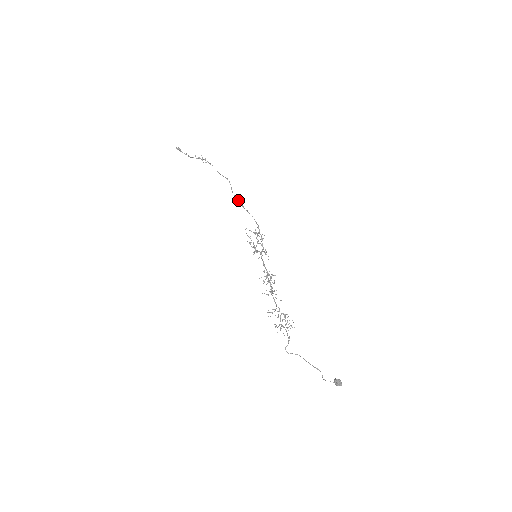
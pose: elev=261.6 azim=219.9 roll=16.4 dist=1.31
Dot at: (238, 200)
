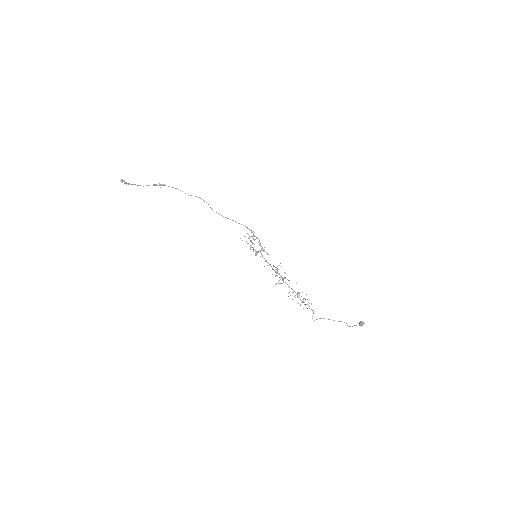
Dot at: (219, 214)
